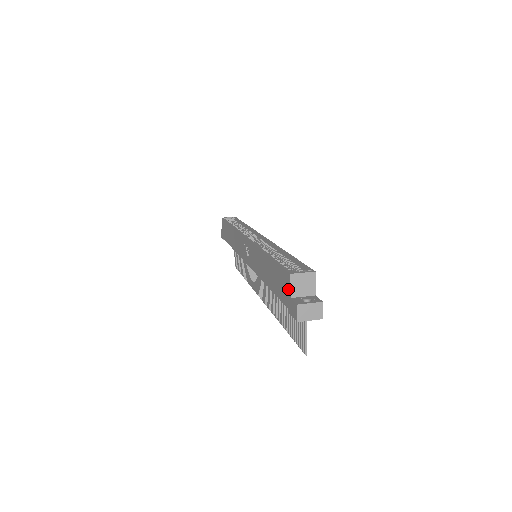
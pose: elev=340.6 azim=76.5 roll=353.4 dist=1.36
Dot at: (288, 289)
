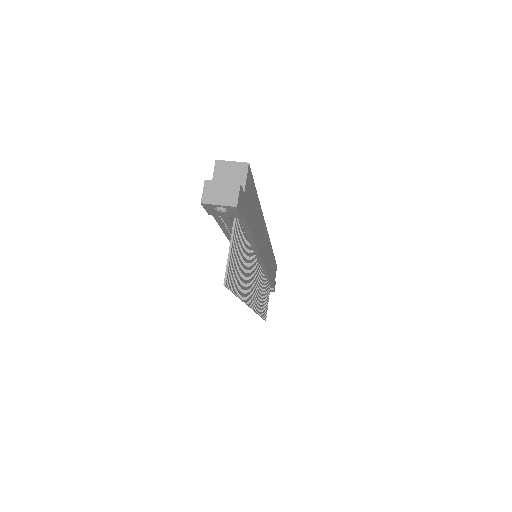
Dot at: occluded
